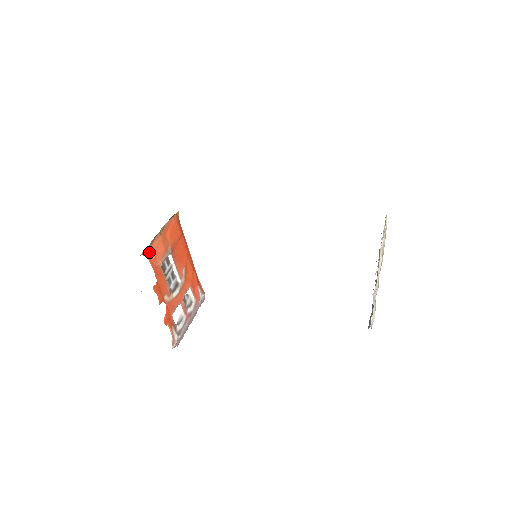
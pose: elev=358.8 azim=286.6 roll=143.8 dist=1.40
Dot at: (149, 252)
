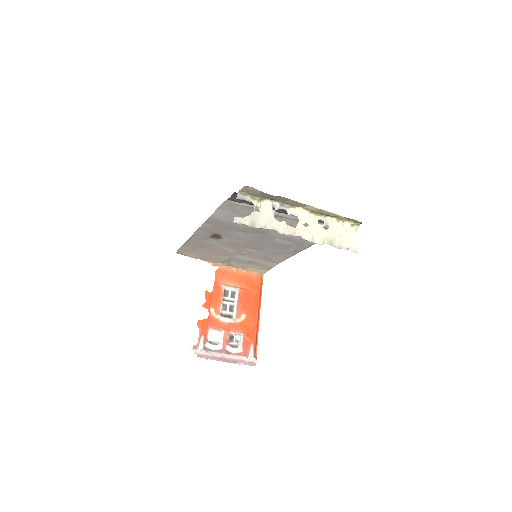
Dot at: (219, 270)
